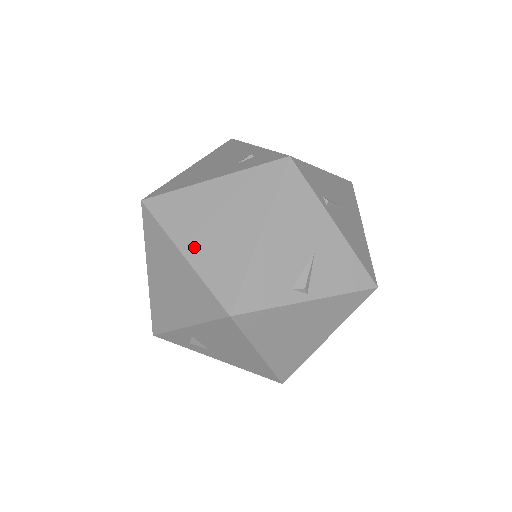
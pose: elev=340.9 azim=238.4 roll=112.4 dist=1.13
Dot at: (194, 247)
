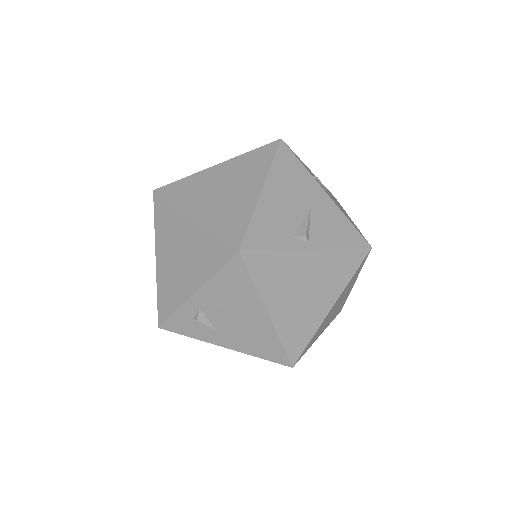
Dot at: (202, 210)
